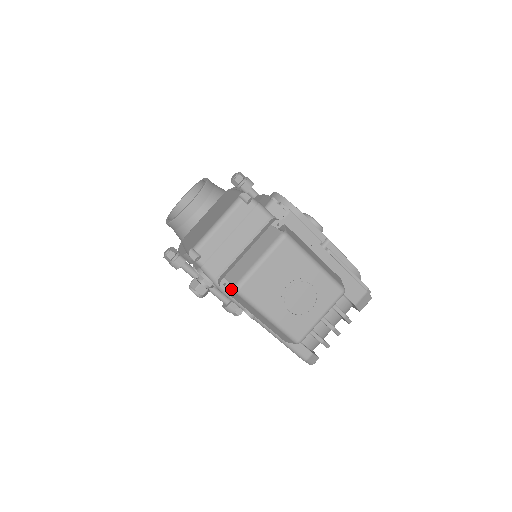
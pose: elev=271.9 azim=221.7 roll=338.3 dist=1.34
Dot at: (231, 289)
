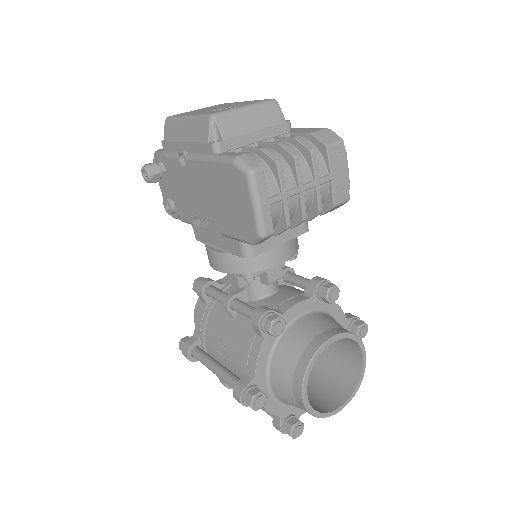
Dot at: (165, 127)
